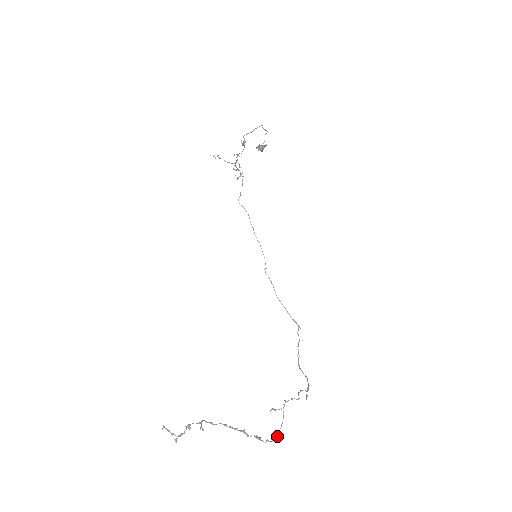
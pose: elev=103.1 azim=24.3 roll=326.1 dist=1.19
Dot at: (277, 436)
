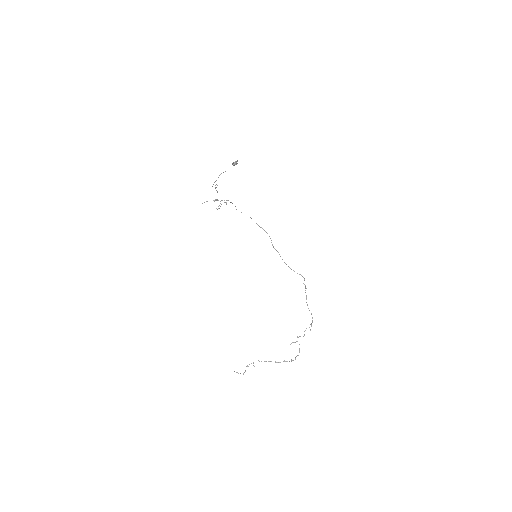
Dot at: (298, 355)
